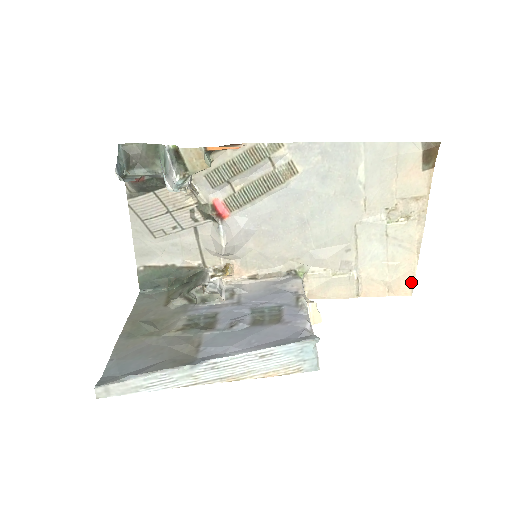
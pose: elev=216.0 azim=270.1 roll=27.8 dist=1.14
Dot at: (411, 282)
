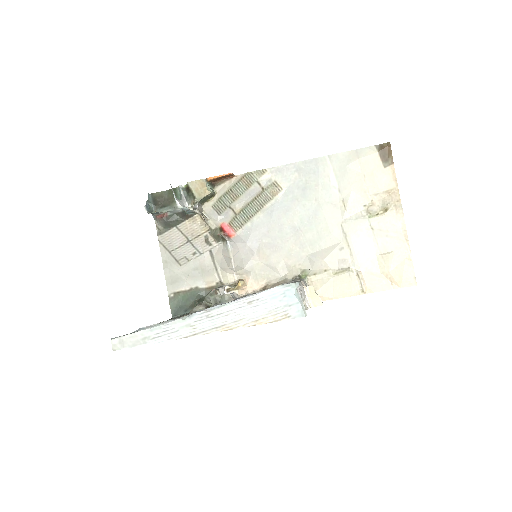
Dot at: (411, 271)
